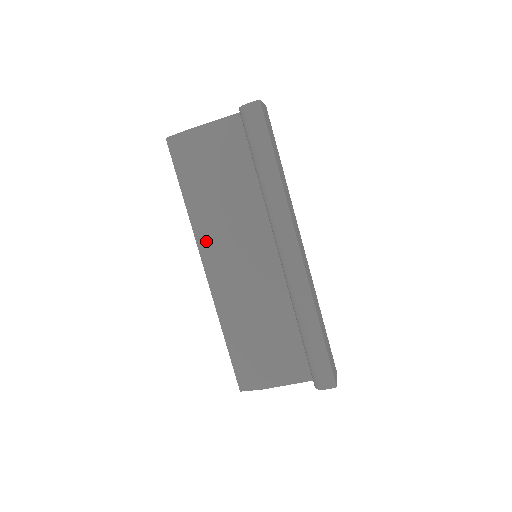
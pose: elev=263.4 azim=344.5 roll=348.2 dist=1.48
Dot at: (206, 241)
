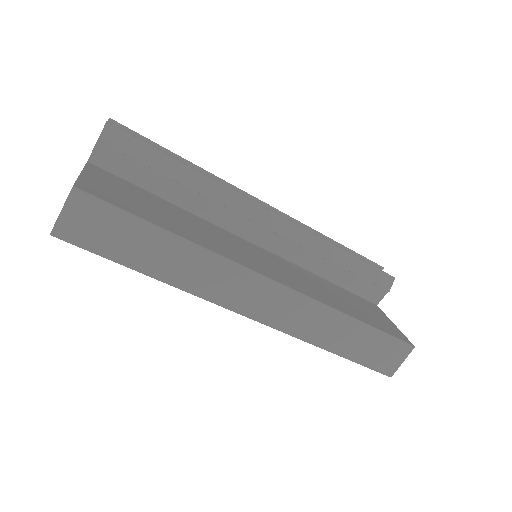
Dot at: occluded
